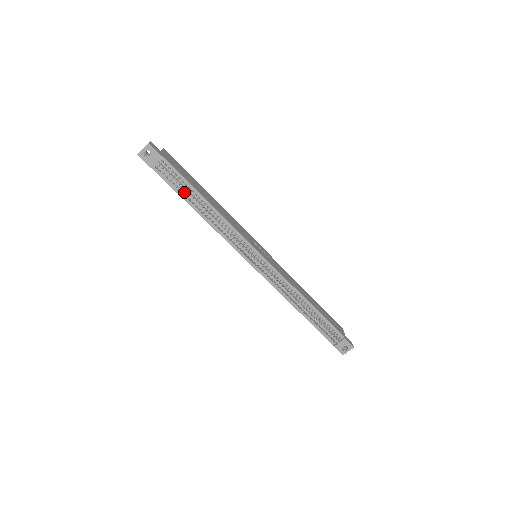
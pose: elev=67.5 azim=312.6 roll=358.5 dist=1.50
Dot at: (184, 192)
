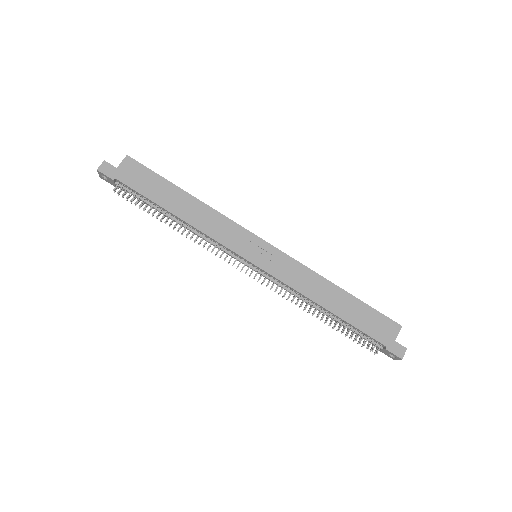
Dot at: (153, 206)
